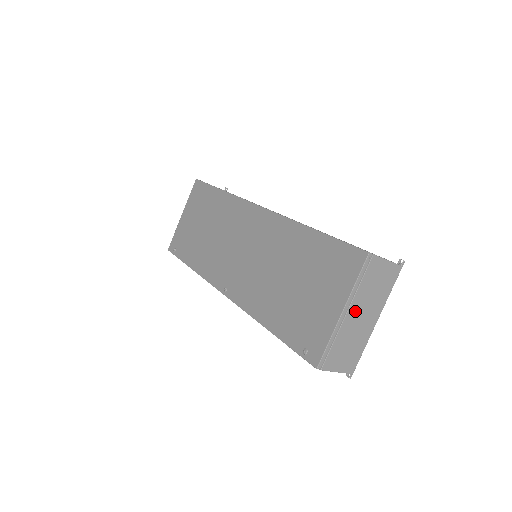
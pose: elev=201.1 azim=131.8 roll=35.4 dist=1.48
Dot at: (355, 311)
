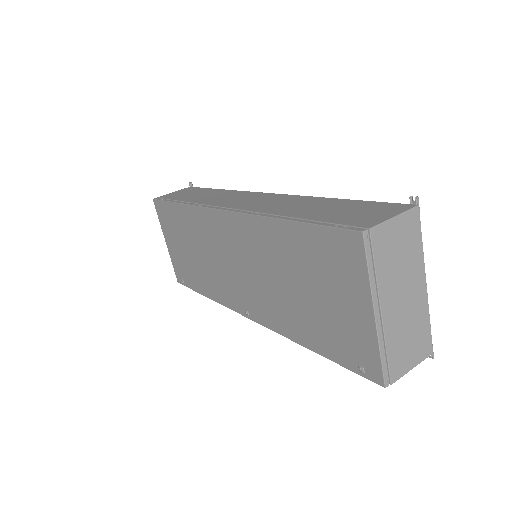
Dot at: (390, 301)
